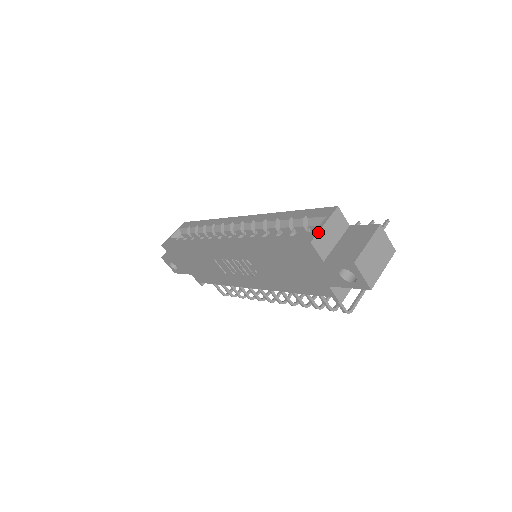
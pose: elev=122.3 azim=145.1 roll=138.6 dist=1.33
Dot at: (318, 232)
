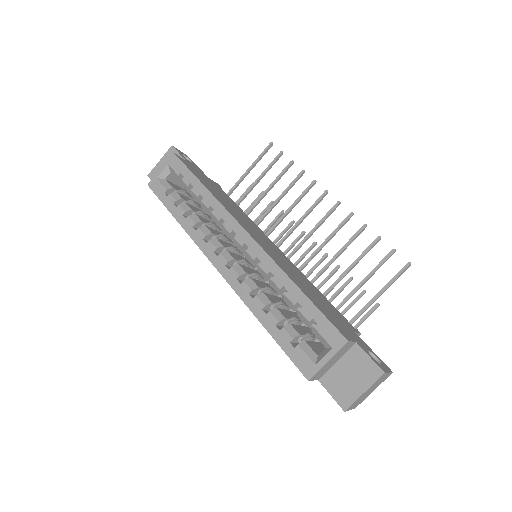
Dot at: (318, 370)
